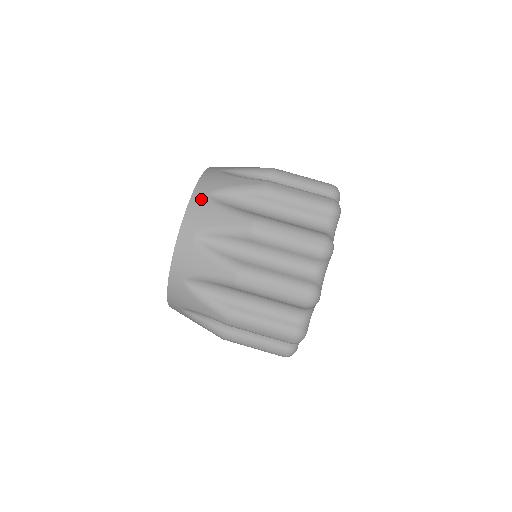
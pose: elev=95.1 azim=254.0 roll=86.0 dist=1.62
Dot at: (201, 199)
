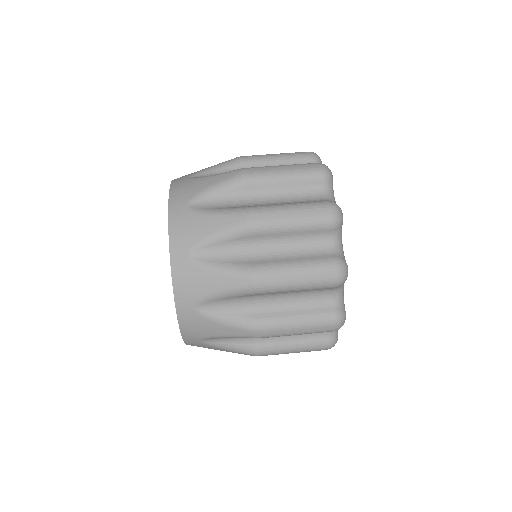
Dot at: (182, 182)
